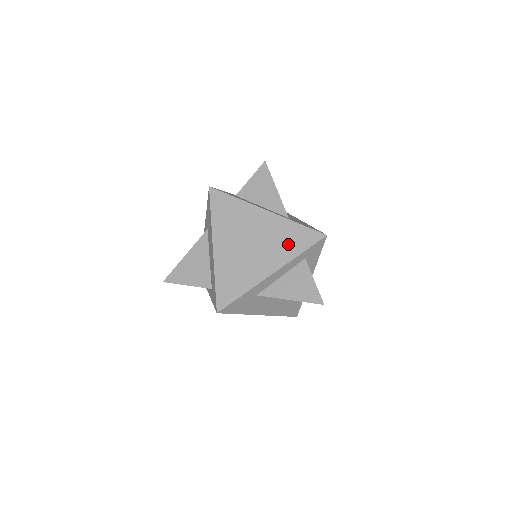
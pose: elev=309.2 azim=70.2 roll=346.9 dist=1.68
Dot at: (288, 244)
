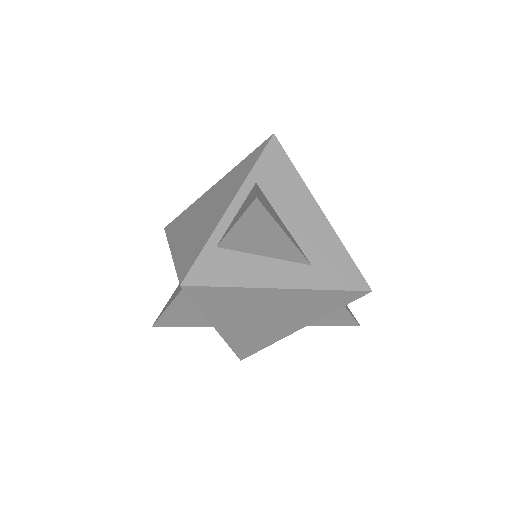
Dot at: (318, 308)
